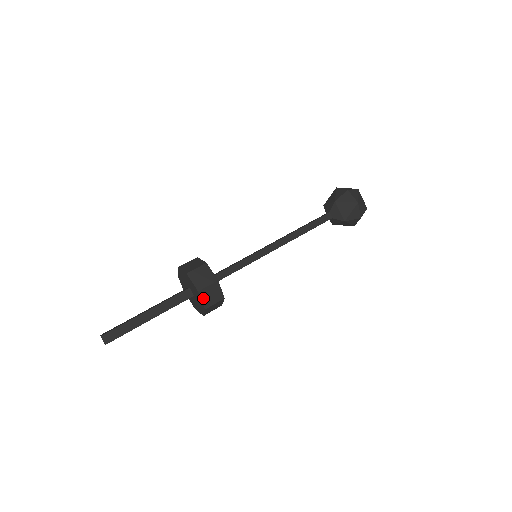
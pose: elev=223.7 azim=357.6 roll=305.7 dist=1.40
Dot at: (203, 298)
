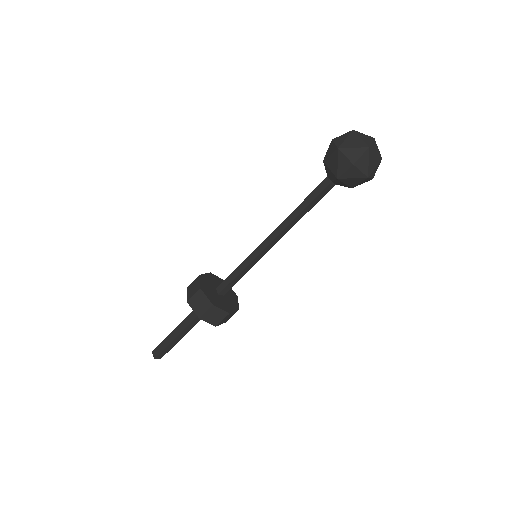
Dot at: (193, 307)
